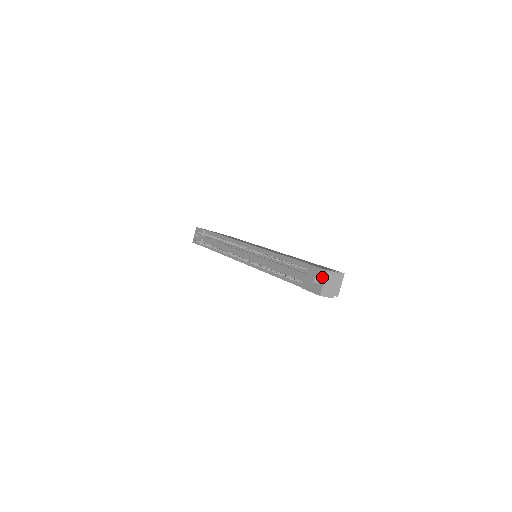
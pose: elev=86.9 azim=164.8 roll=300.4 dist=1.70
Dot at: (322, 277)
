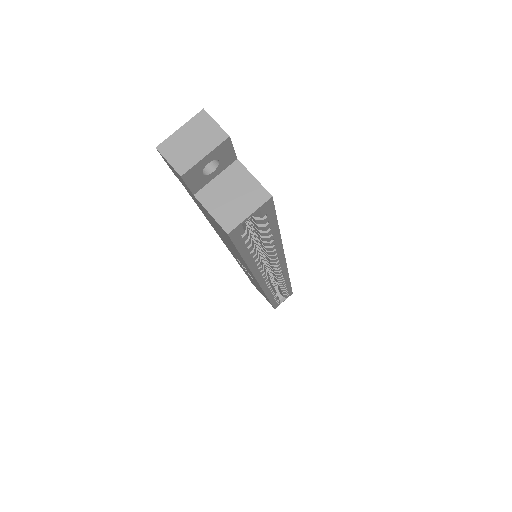
Dot at: (191, 125)
